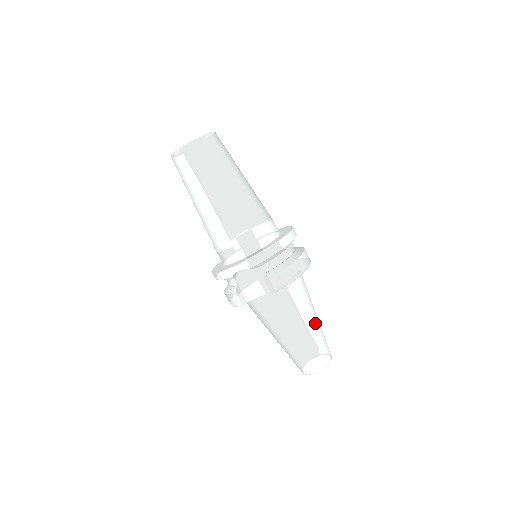
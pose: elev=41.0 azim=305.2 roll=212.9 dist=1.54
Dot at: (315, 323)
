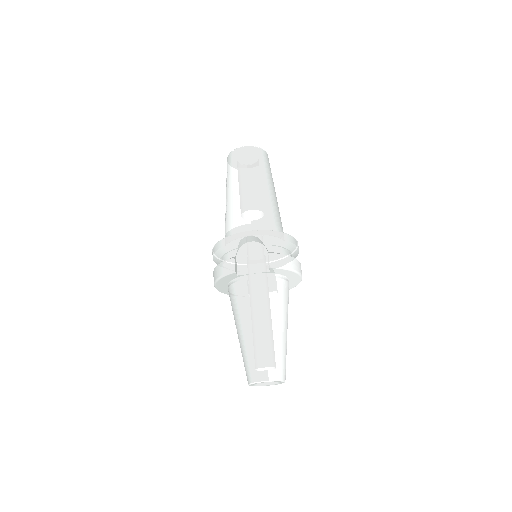
Dot at: (286, 332)
